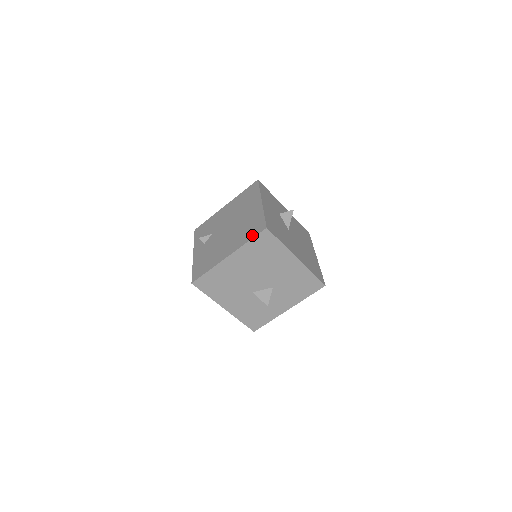
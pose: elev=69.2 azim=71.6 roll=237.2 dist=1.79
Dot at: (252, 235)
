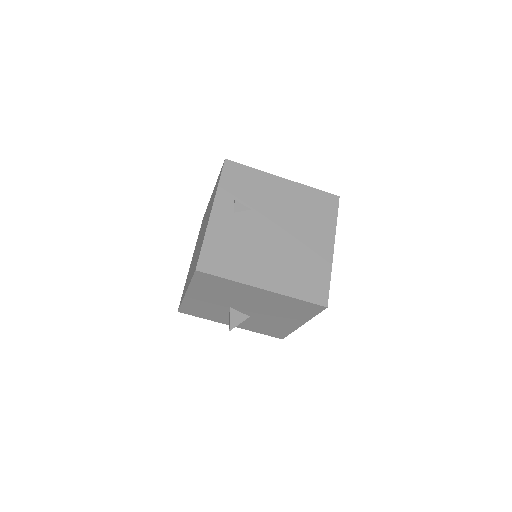
Dot at: (307, 295)
